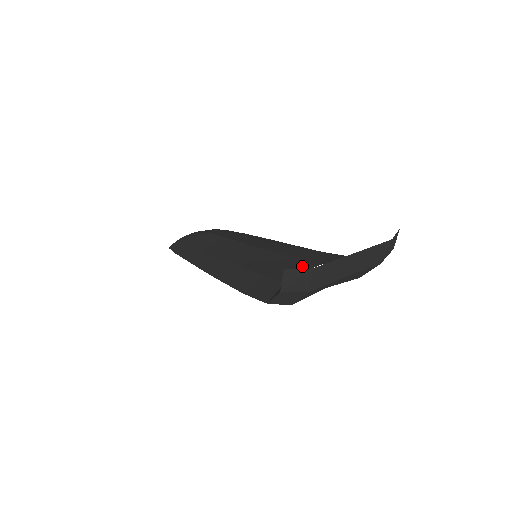
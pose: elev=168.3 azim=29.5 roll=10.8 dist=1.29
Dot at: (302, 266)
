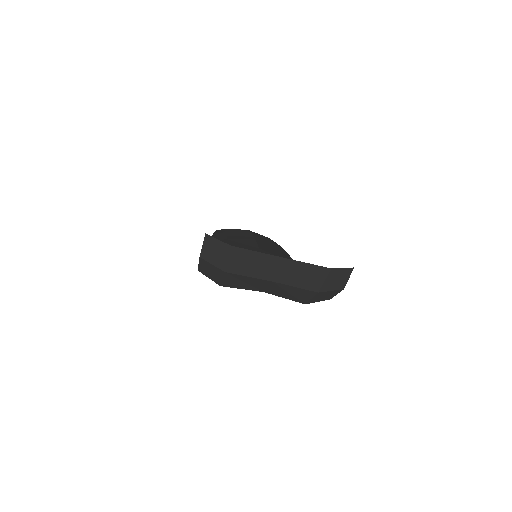
Dot at: occluded
